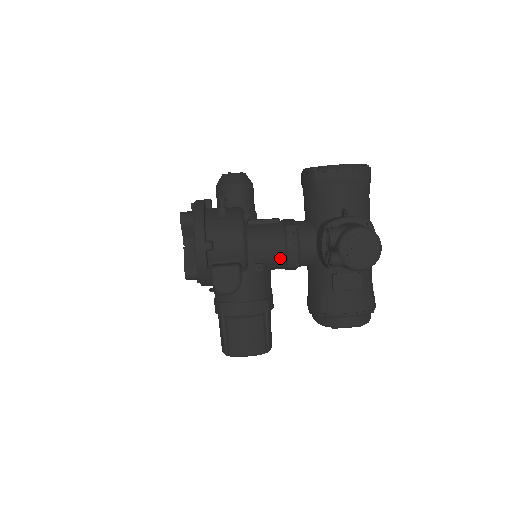
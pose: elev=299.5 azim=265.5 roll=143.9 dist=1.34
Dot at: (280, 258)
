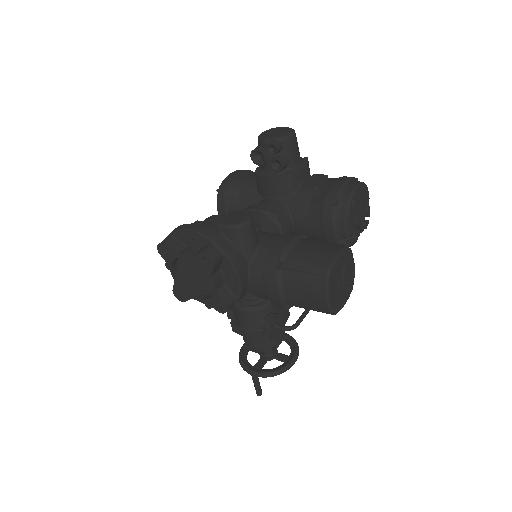
Dot at: (262, 217)
